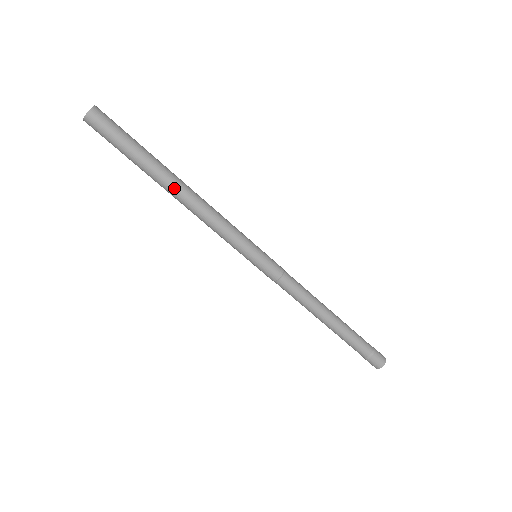
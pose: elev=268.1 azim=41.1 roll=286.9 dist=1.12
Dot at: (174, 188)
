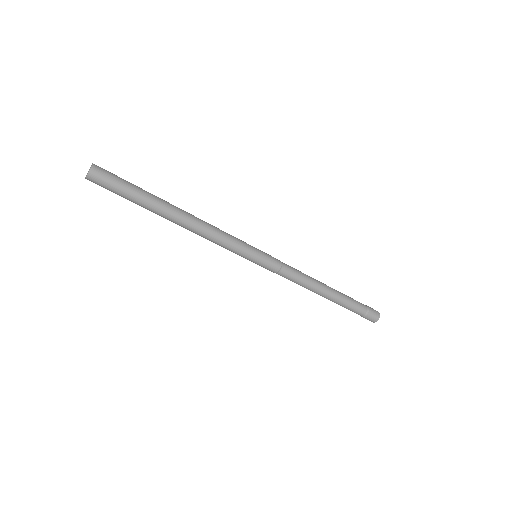
Dot at: (177, 215)
